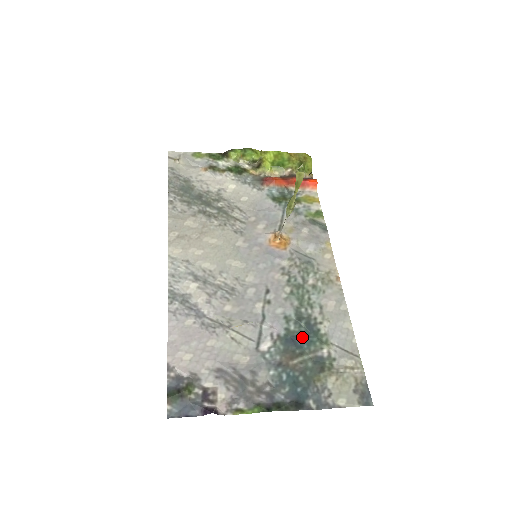
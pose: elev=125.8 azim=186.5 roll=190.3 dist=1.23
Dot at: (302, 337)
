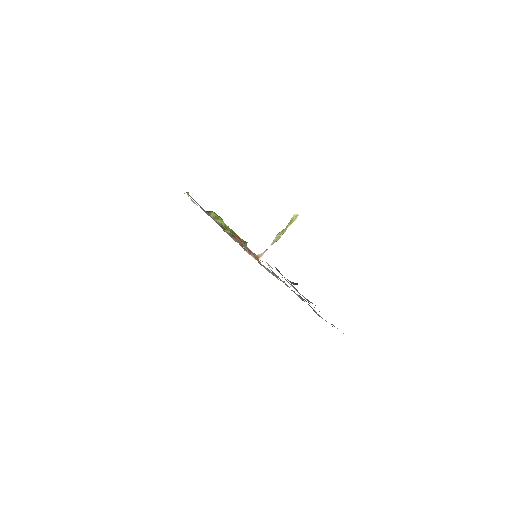
Dot at: occluded
